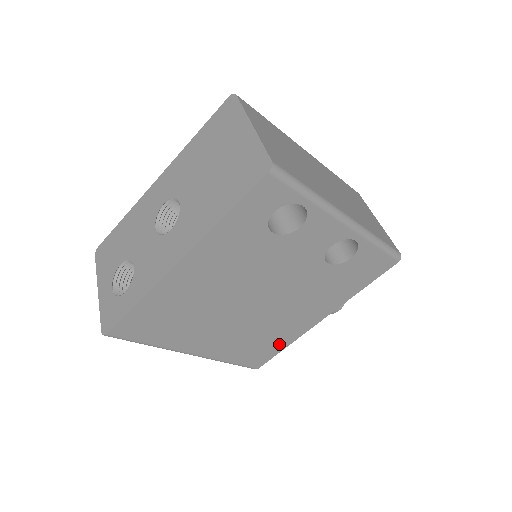
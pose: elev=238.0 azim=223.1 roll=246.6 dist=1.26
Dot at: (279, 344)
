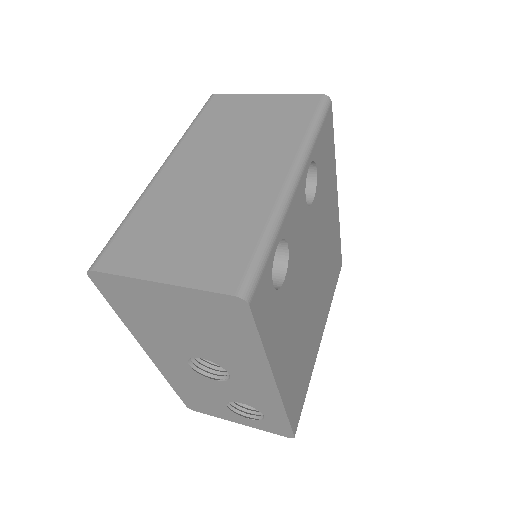
Dot at: (337, 245)
